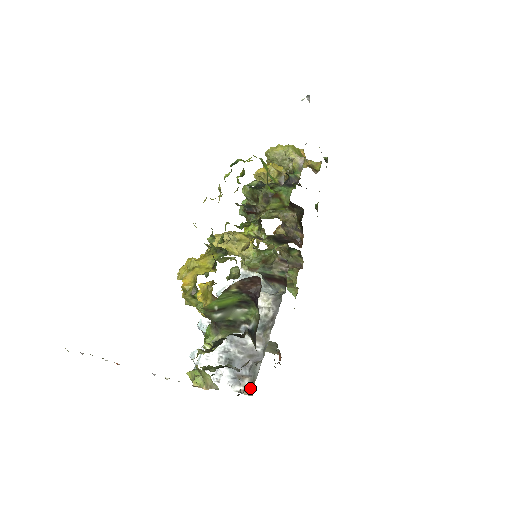
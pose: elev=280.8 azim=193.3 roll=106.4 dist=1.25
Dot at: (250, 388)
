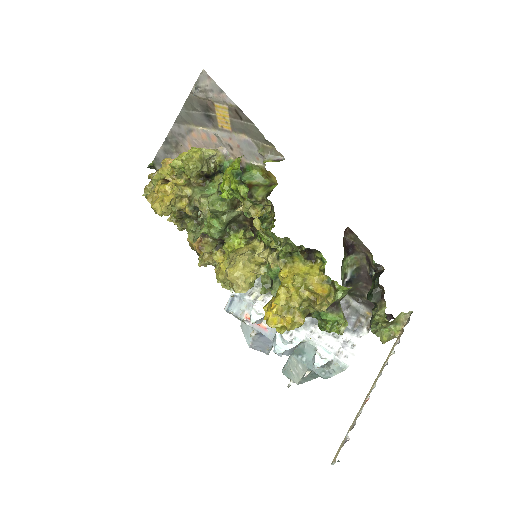
Dot at: (368, 321)
